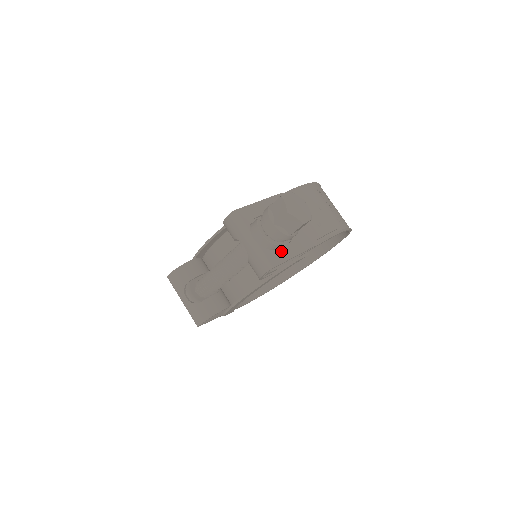
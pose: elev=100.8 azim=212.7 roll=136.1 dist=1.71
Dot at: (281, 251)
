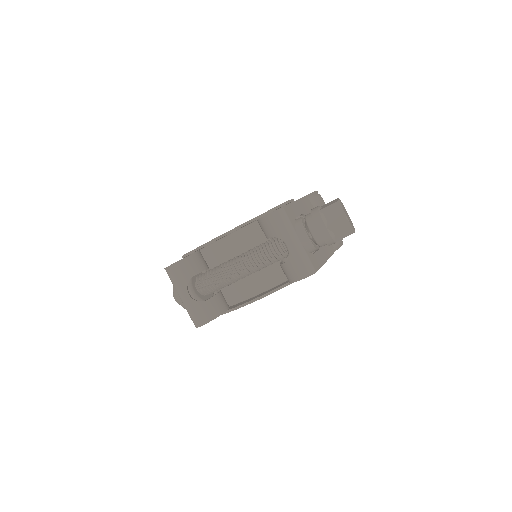
Dot at: (317, 256)
